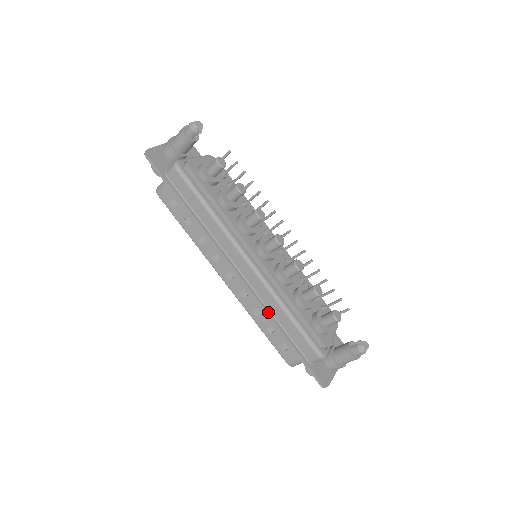
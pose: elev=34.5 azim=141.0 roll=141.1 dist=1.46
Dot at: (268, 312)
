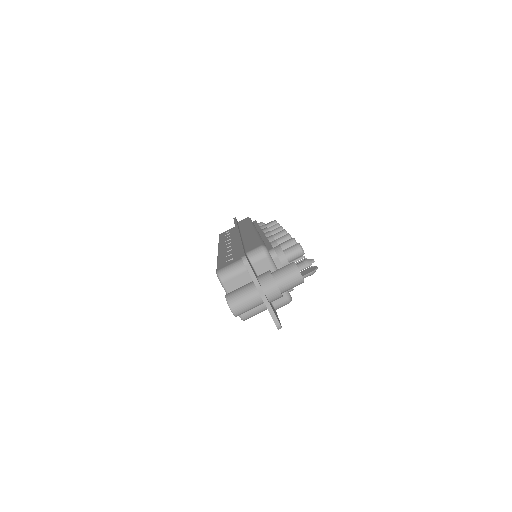
Dot at: (241, 239)
